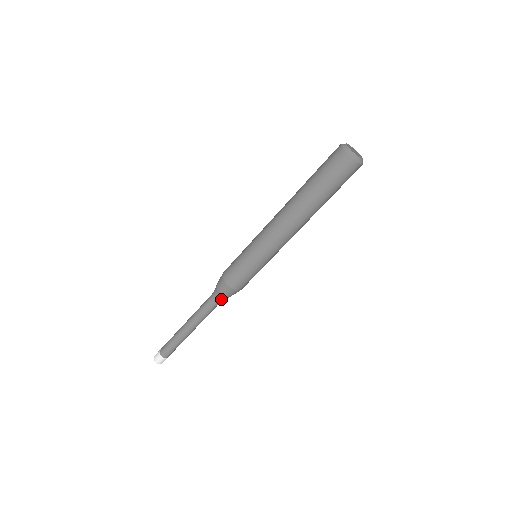
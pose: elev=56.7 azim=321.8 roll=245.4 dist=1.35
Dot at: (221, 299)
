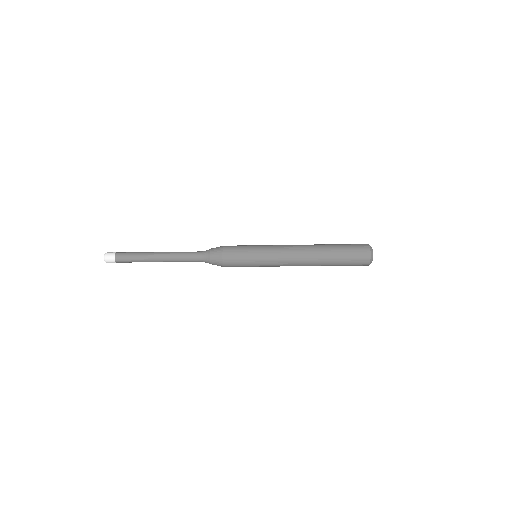
Dot at: (206, 262)
